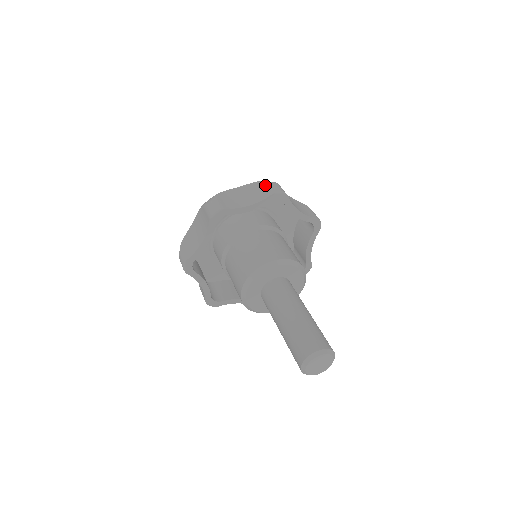
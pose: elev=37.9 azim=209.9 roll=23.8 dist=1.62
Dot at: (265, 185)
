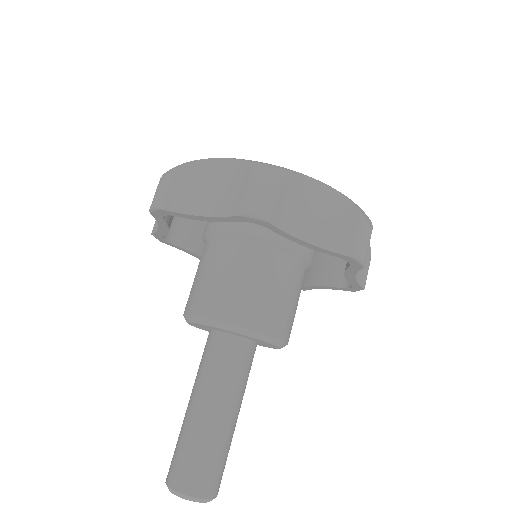
Dot at: (356, 226)
